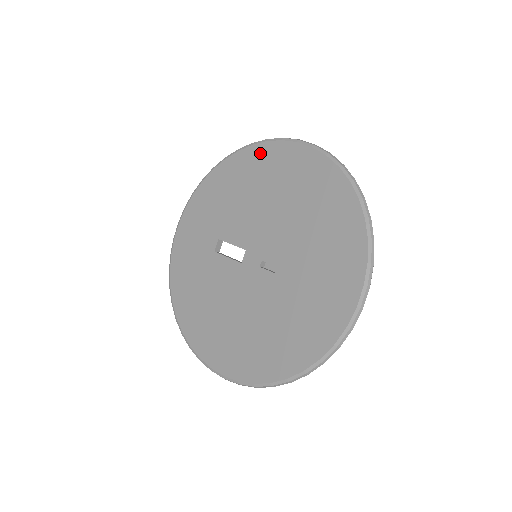
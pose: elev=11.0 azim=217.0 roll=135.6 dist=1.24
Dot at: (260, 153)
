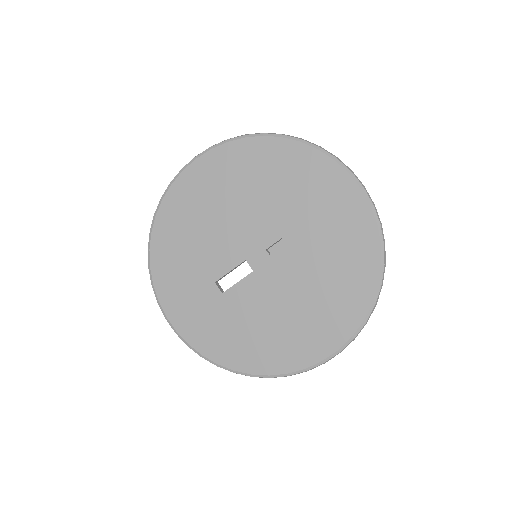
Dot at: (176, 196)
